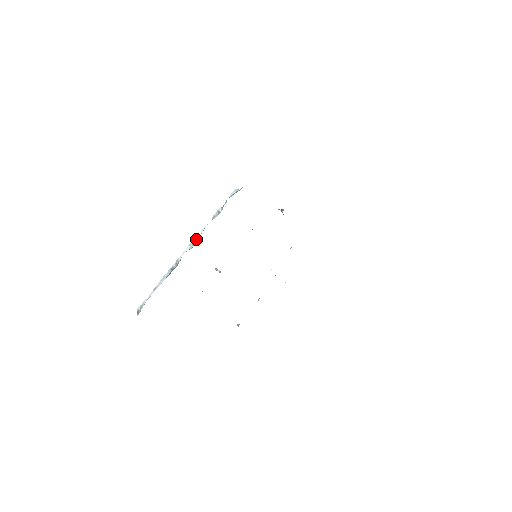
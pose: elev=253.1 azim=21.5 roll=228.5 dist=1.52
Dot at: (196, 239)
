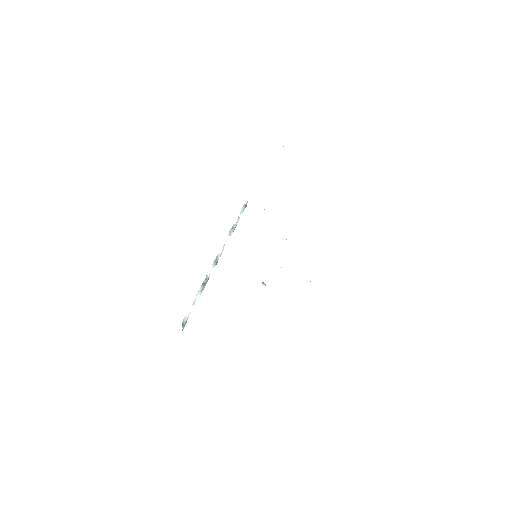
Dot at: (219, 255)
